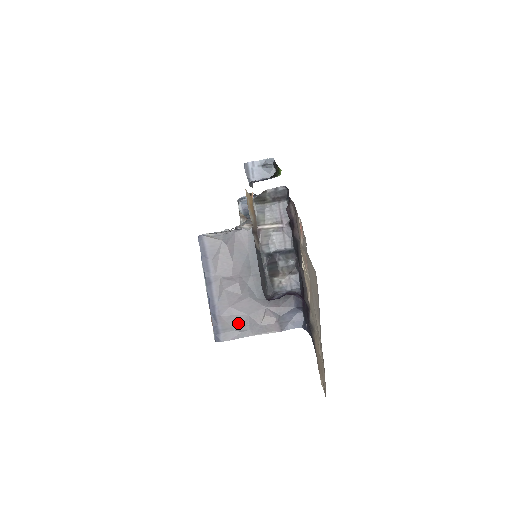
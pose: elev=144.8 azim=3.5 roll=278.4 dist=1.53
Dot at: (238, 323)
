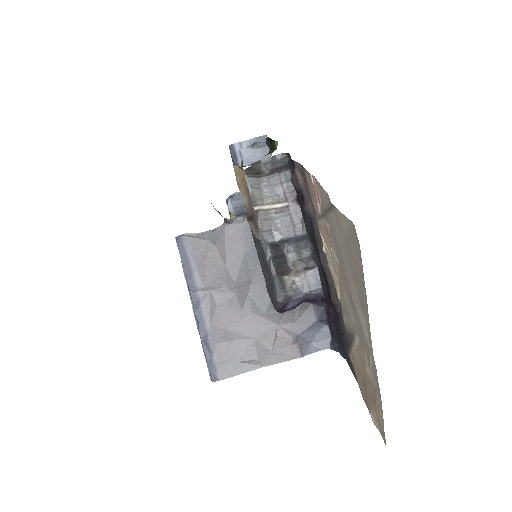
Dot at: (241, 351)
